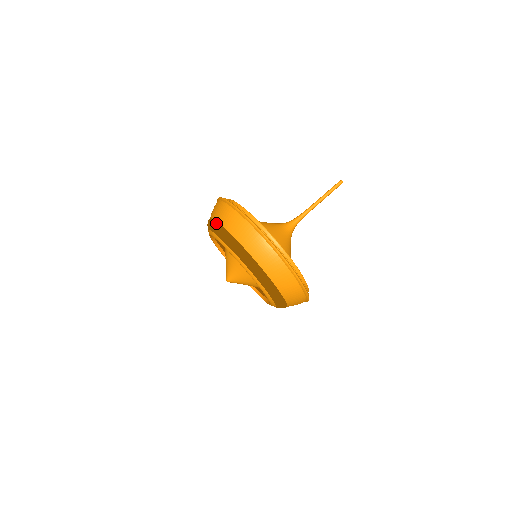
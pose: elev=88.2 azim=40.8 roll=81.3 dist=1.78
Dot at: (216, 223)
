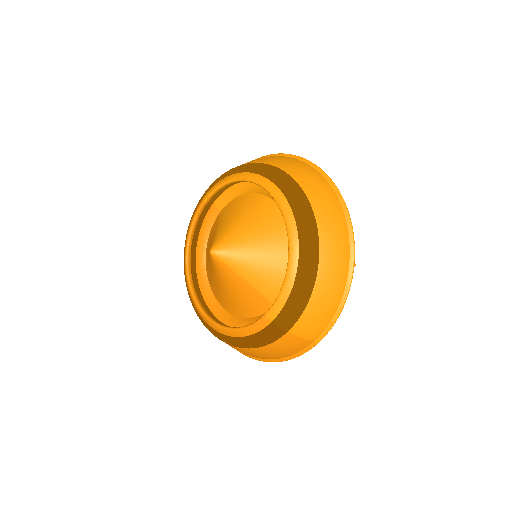
Dot at: occluded
